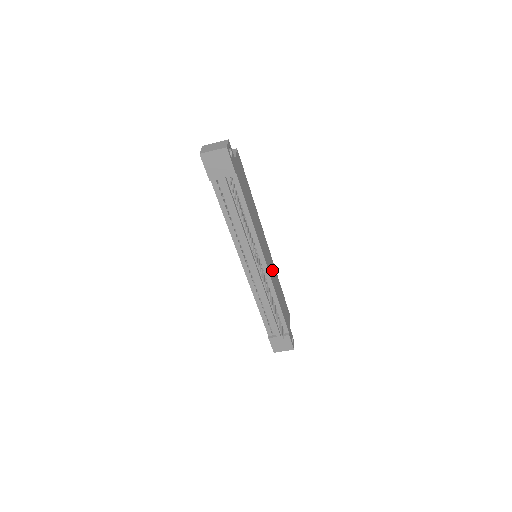
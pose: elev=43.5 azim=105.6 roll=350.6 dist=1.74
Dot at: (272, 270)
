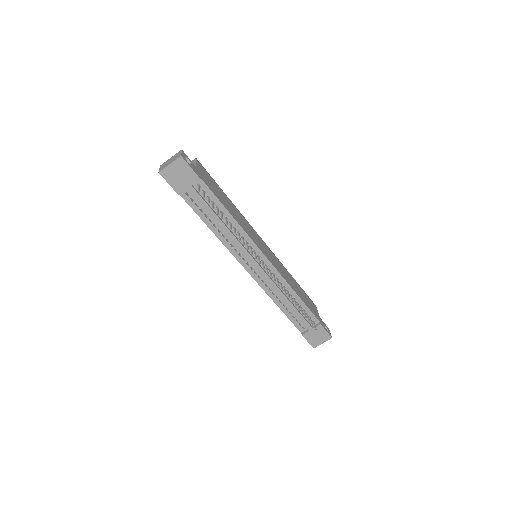
Dot at: (278, 265)
